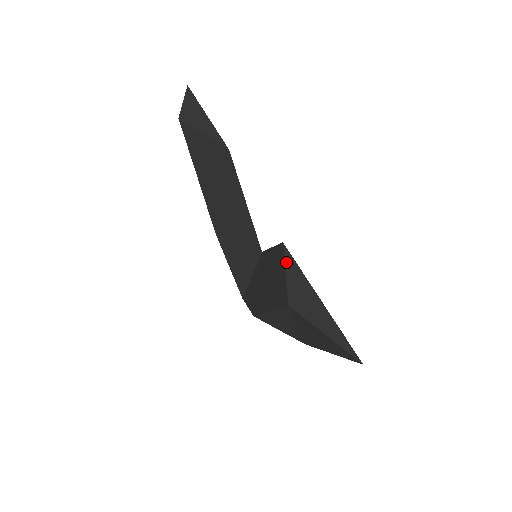
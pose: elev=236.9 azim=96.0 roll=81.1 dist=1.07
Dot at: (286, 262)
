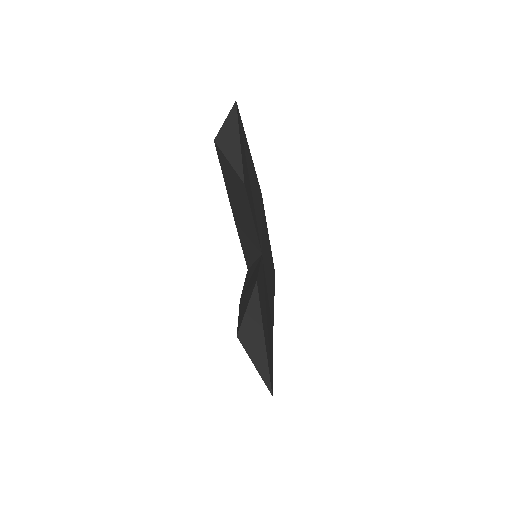
Dot at: (251, 299)
